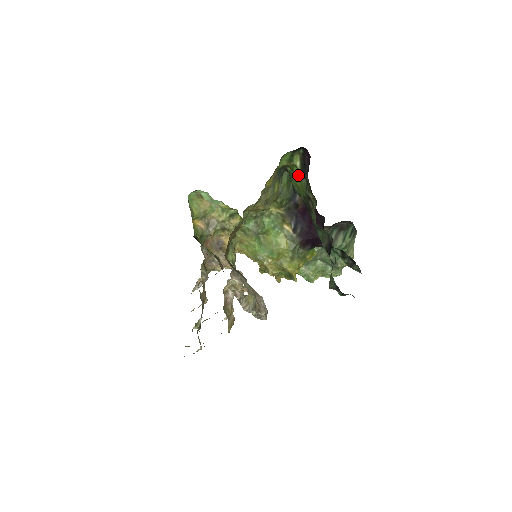
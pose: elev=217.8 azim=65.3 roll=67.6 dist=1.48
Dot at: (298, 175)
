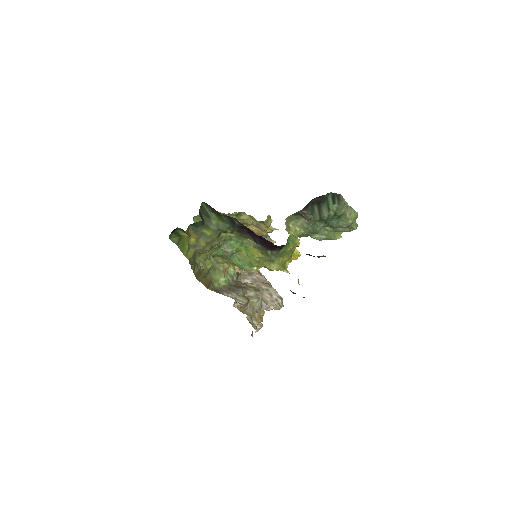
Dot at: occluded
